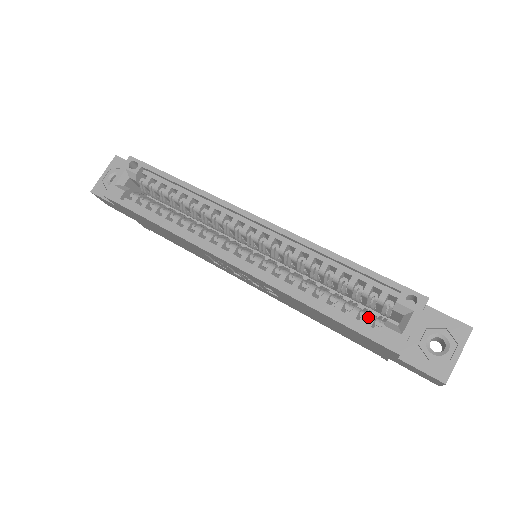
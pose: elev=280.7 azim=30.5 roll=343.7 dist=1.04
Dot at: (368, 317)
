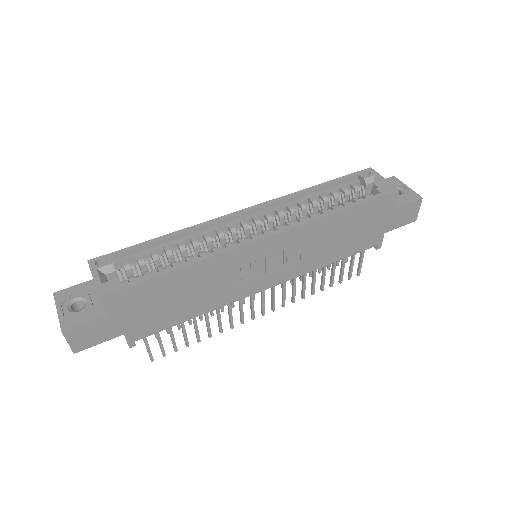
Dot at: (364, 196)
